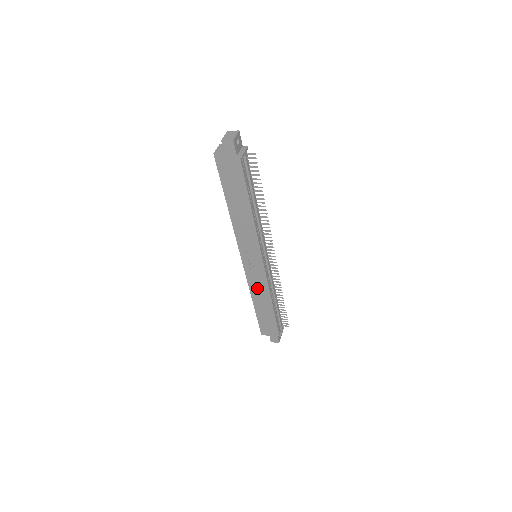
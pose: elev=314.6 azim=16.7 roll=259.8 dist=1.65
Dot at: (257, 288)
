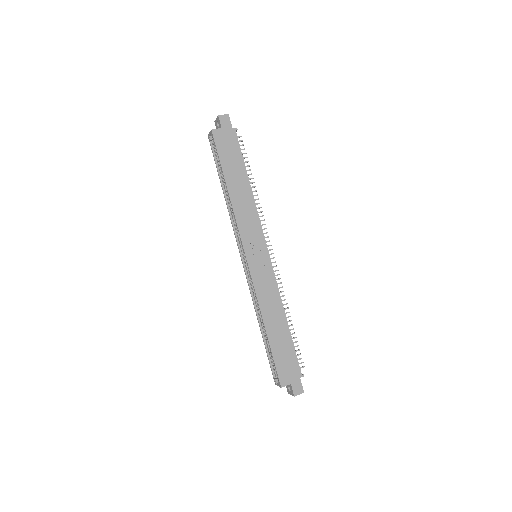
Dot at: (267, 297)
